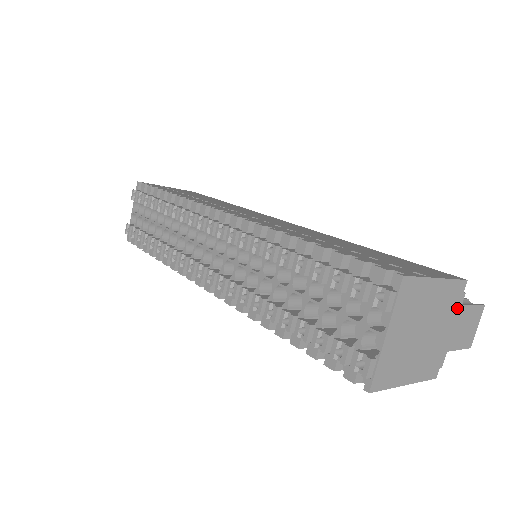
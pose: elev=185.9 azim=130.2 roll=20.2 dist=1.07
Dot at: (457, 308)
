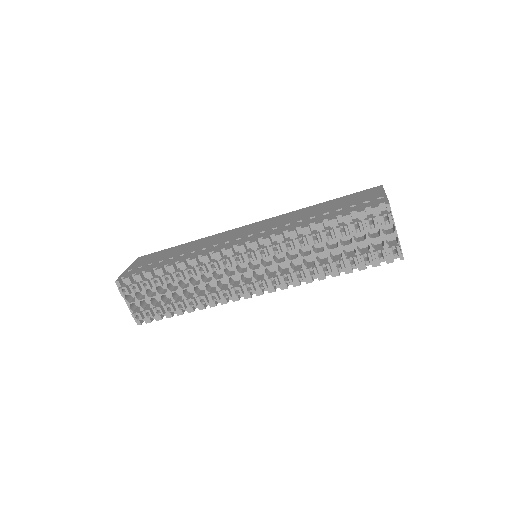
Dot at: occluded
